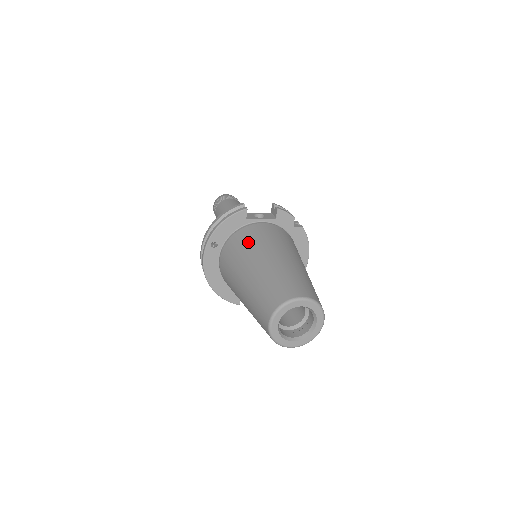
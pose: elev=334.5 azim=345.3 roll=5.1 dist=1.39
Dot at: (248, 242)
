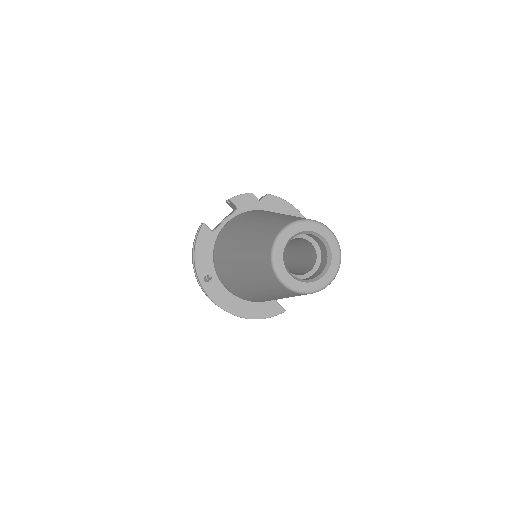
Dot at: (224, 245)
